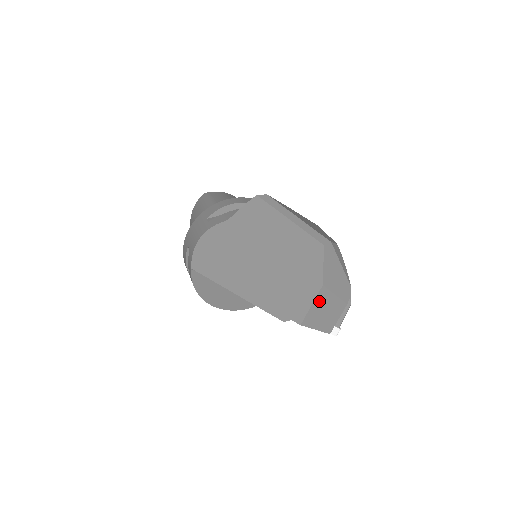
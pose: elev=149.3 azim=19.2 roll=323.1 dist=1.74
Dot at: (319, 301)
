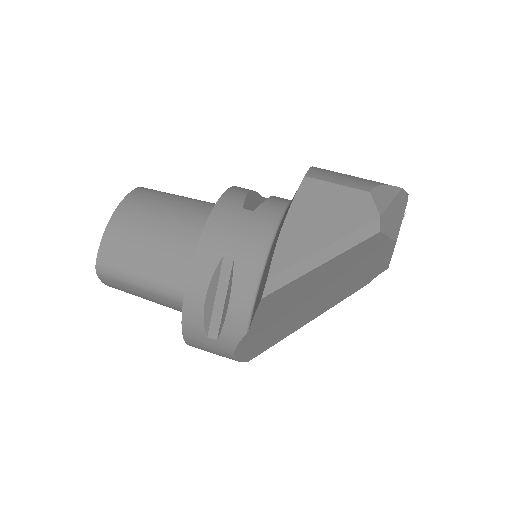
Dot at: occluded
